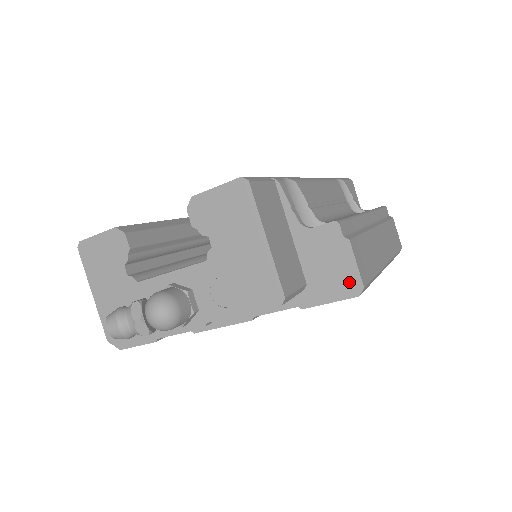
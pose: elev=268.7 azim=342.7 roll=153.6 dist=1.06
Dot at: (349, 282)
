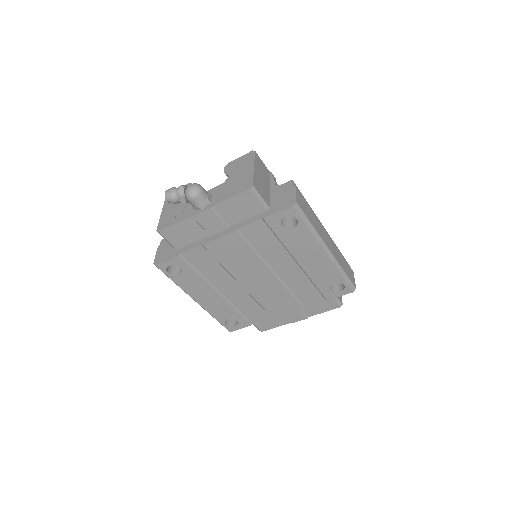
Dot at: (290, 201)
